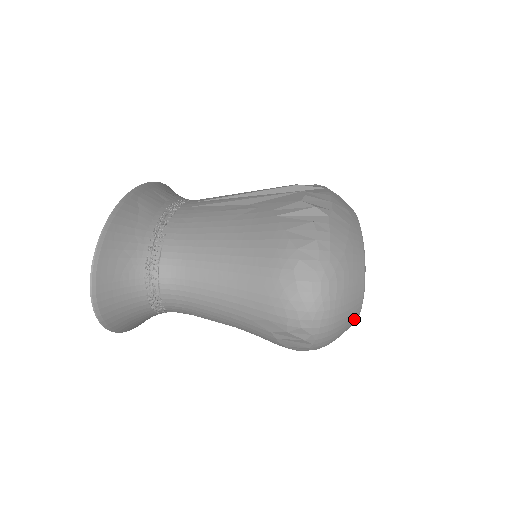
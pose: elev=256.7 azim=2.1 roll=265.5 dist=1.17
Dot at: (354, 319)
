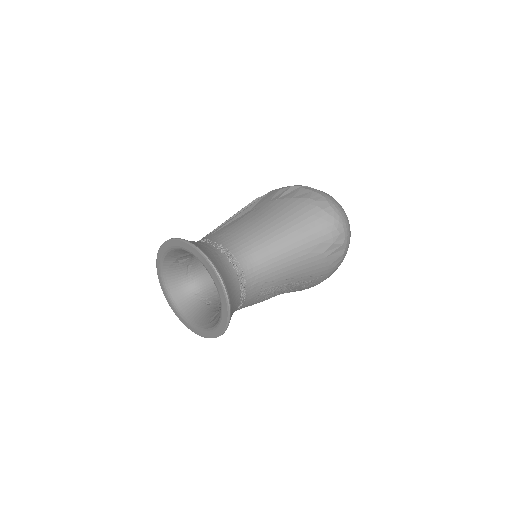
Dot at: occluded
